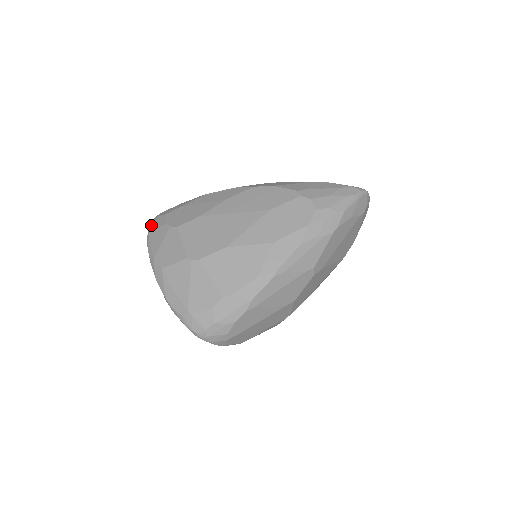
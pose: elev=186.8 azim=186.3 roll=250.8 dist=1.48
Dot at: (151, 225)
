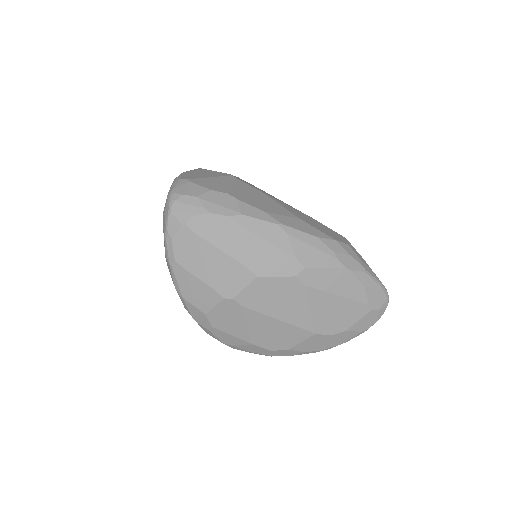
Dot at: occluded
